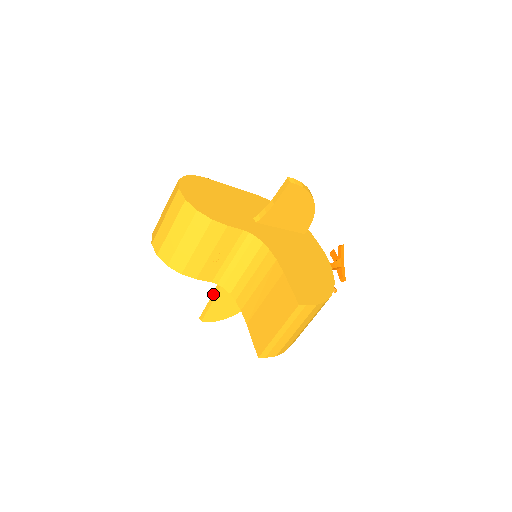
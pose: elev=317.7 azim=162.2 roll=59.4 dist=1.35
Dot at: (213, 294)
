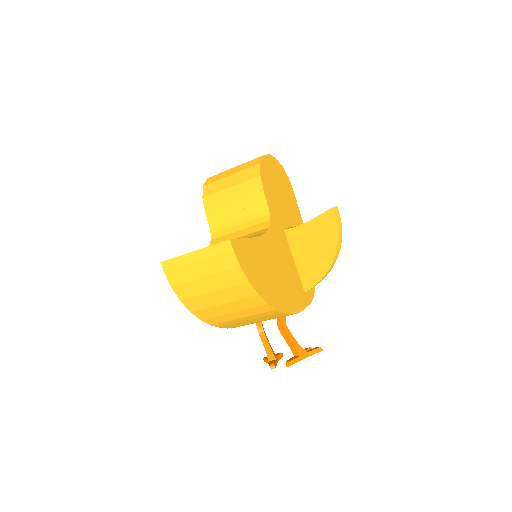
Dot at: occluded
